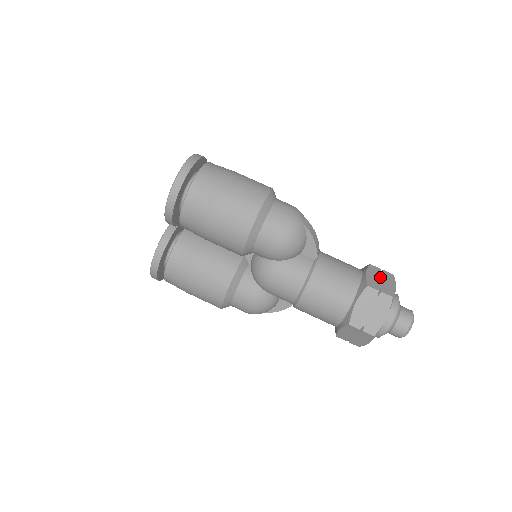
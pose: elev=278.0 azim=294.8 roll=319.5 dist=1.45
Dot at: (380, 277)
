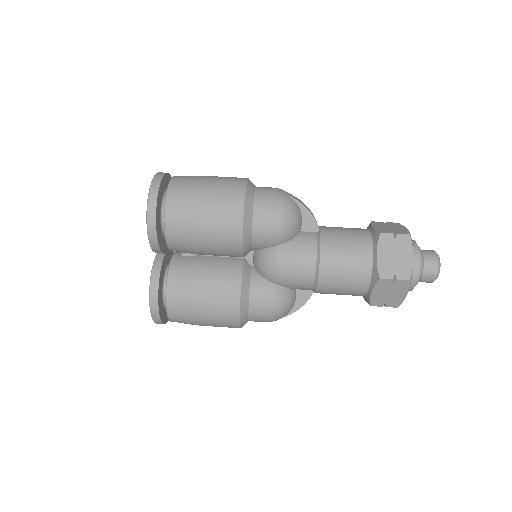
Dot at: (387, 226)
